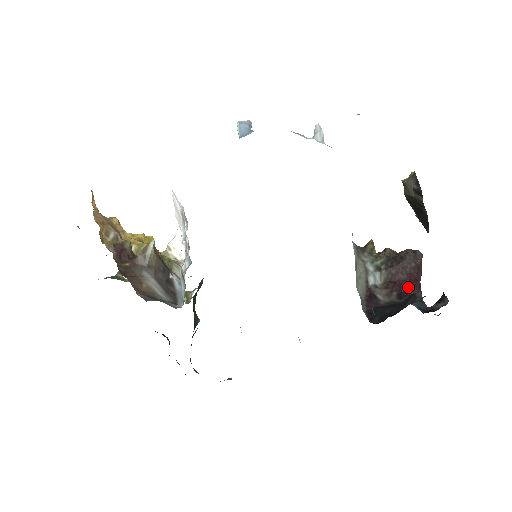
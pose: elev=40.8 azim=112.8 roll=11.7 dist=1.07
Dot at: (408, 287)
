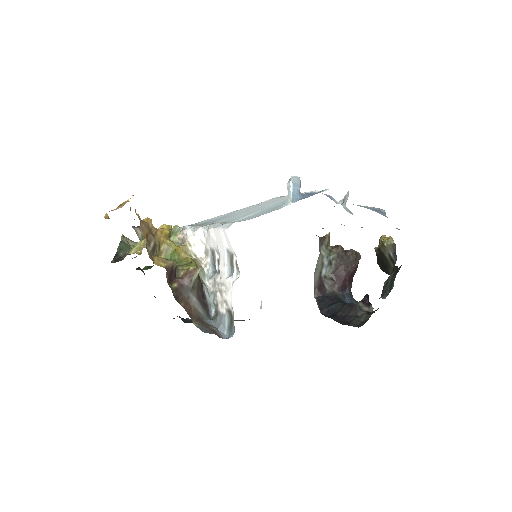
Dot at: (346, 282)
